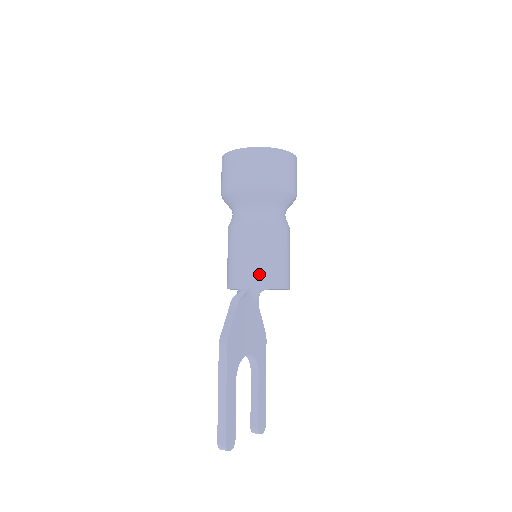
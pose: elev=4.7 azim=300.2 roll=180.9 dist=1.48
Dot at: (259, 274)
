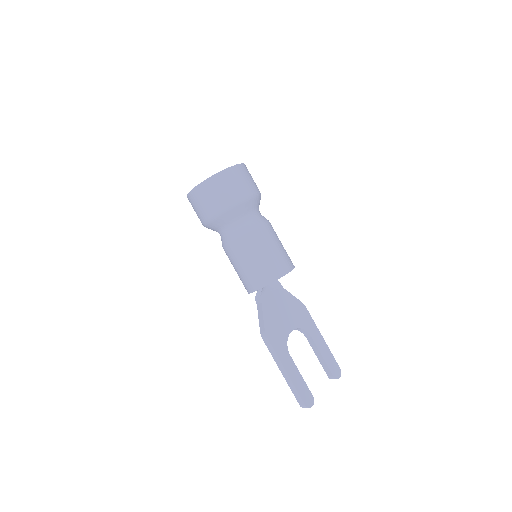
Dot at: (259, 276)
